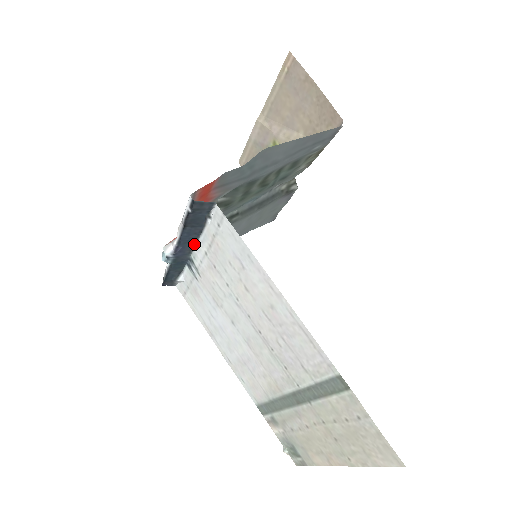
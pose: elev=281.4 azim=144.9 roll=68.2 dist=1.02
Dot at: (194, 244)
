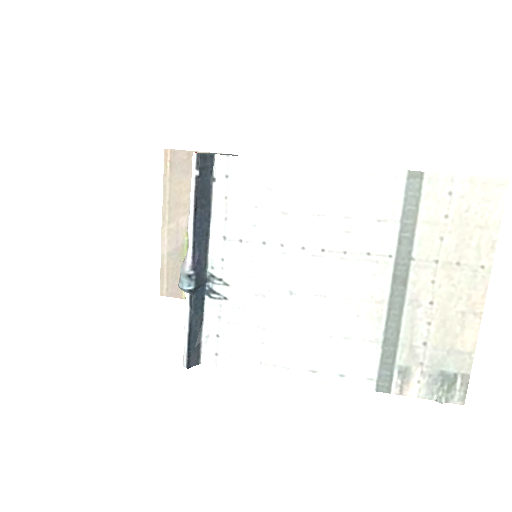
Dot at: (207, 244)
